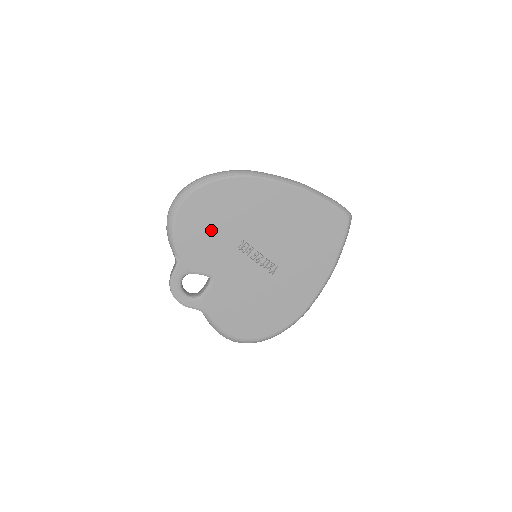
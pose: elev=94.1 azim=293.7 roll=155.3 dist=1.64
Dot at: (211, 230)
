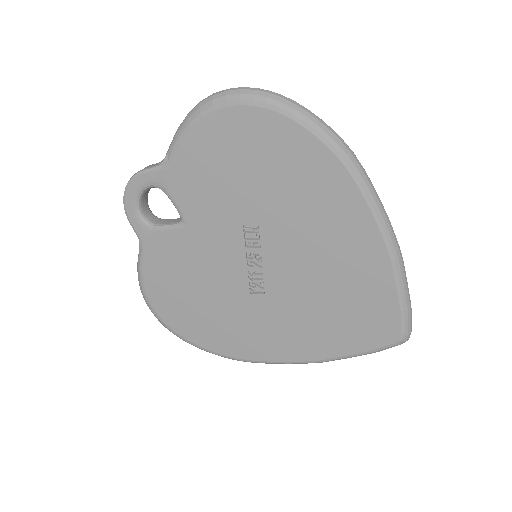
Dot at: (235, 174)
